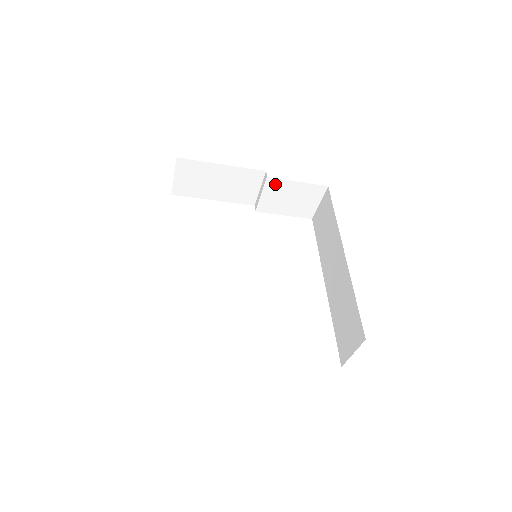
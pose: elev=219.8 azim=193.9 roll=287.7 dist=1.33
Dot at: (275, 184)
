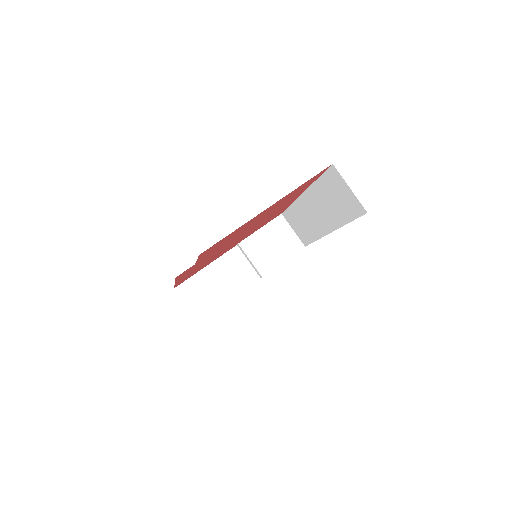
Dot at: (249, 244)
